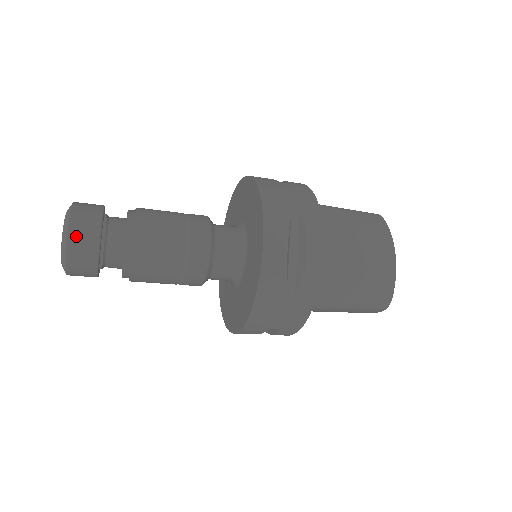
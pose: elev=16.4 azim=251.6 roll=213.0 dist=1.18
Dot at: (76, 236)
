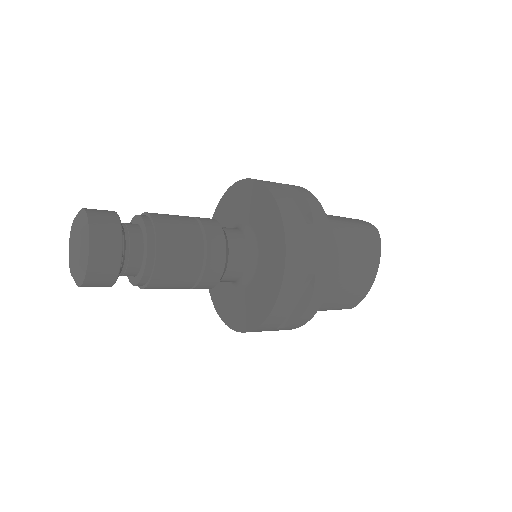
Dot at: (95, 274)
